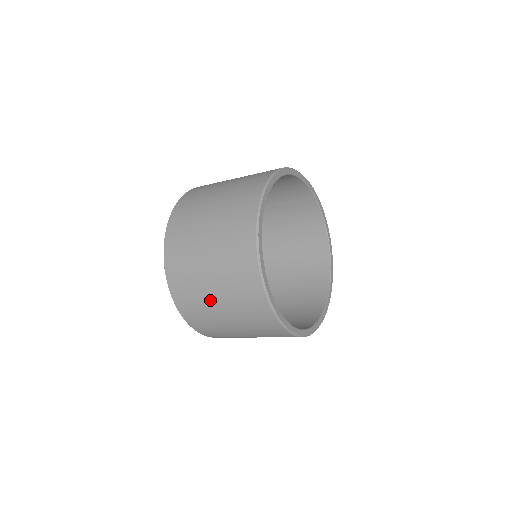
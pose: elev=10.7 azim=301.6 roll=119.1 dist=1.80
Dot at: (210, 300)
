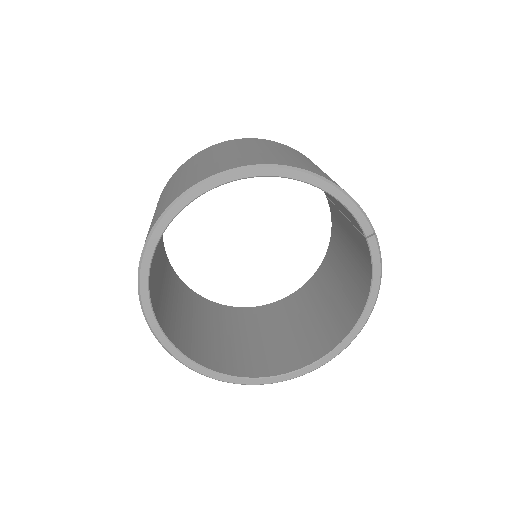
Dot at: occluded
